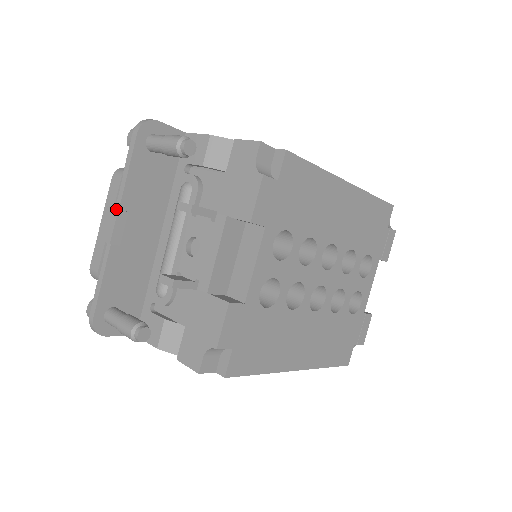
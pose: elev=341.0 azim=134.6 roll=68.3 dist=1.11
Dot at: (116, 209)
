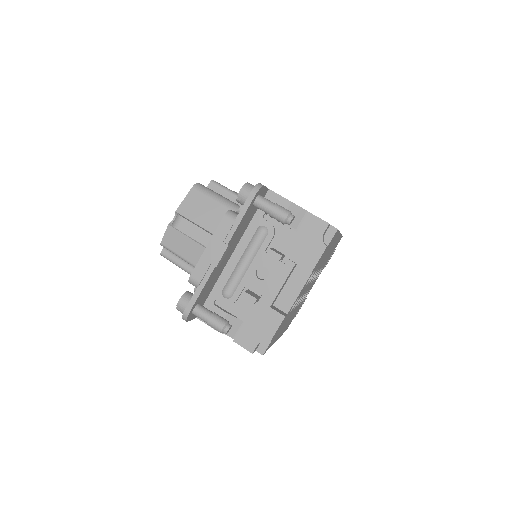
Dot at: (226, 244)
